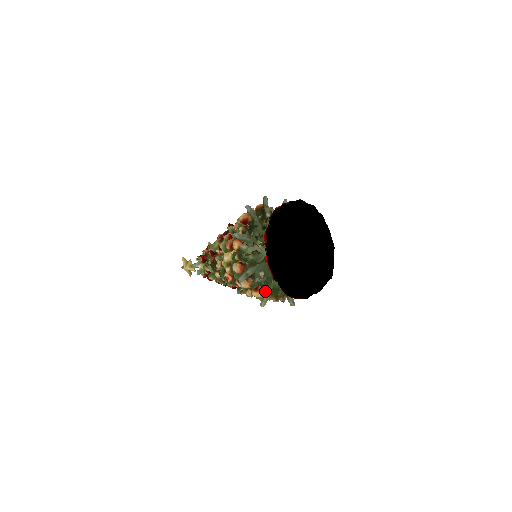
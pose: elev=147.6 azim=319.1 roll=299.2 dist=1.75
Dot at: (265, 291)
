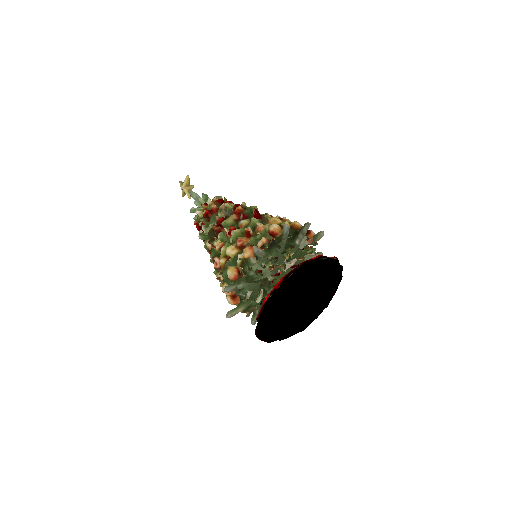
Dot at: (240, 305)
